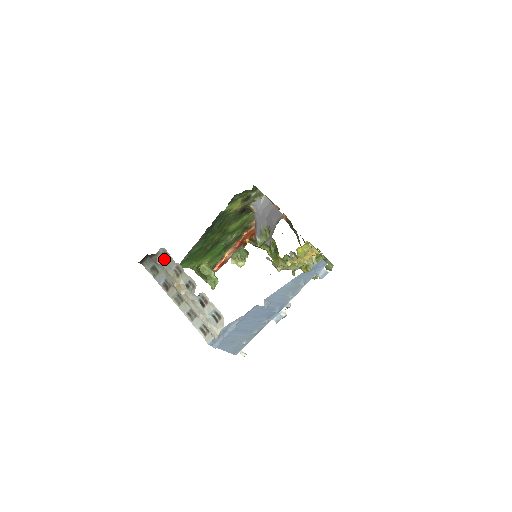
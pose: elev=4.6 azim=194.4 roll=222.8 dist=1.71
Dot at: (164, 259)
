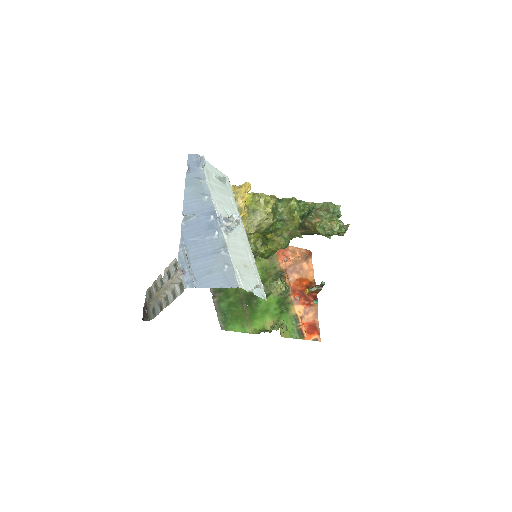
Dot at: (150, 296)
